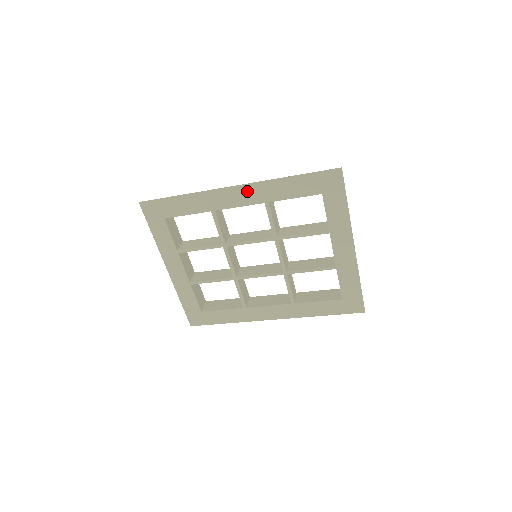
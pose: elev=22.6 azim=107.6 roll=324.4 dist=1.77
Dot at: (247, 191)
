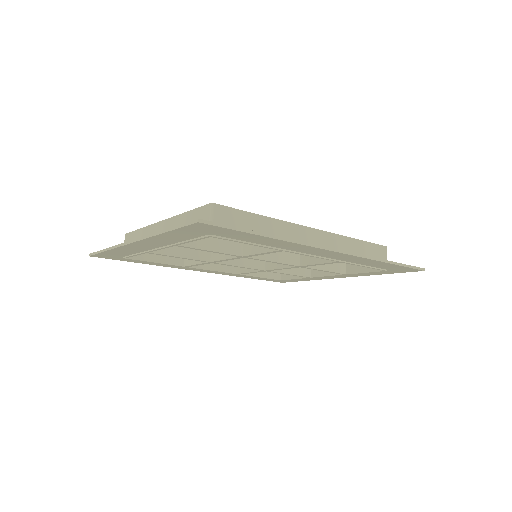
Dot at: (340, 255)
